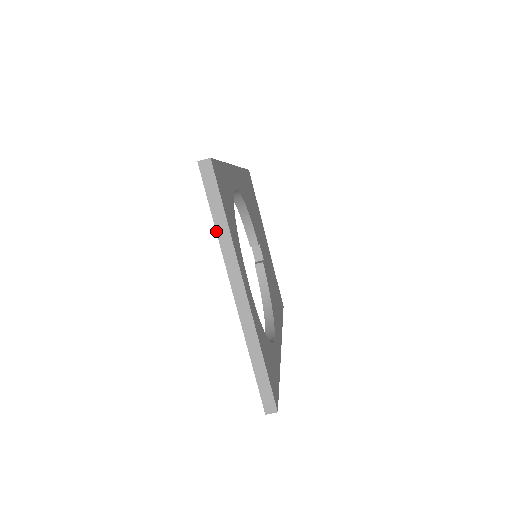
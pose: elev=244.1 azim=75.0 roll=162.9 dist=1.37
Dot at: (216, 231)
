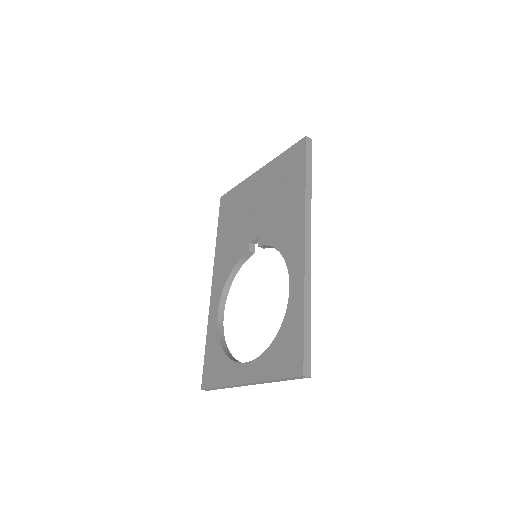
Dot at: (271, 380)
